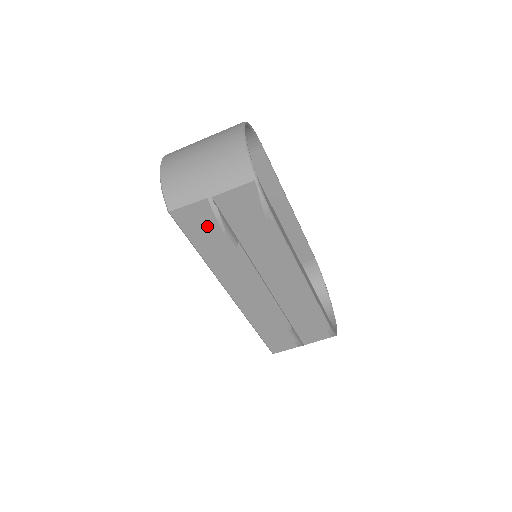
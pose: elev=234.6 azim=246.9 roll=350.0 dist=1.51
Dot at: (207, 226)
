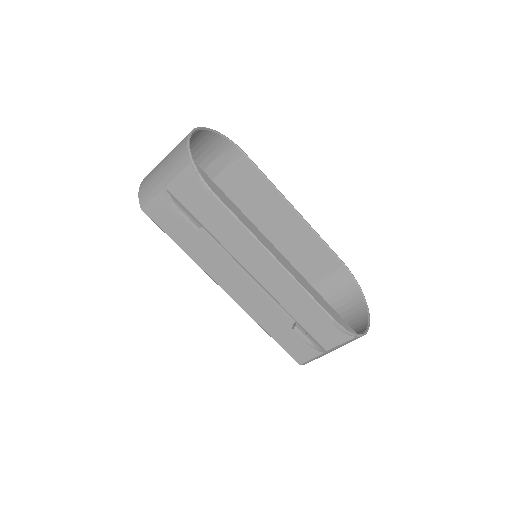
Dot at: (174, 217)
